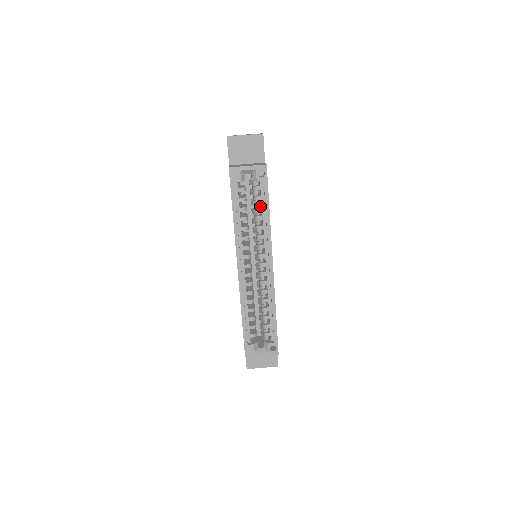
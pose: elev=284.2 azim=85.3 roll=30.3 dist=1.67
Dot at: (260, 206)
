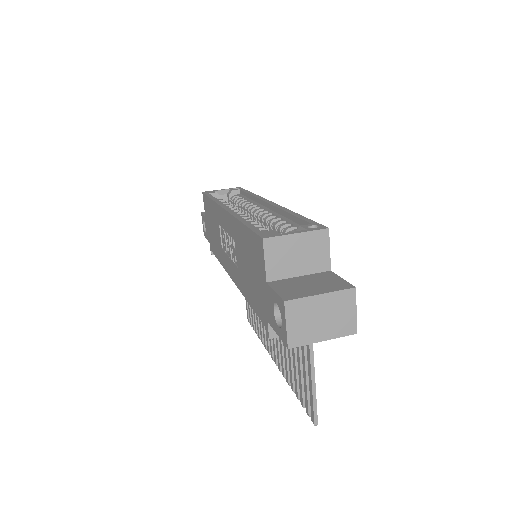
Dot at: (241, 198)
